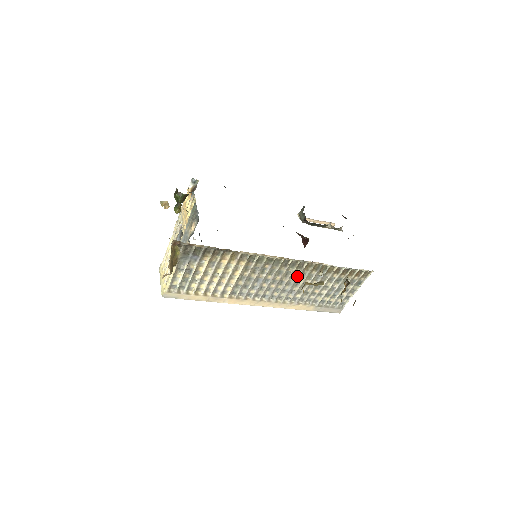
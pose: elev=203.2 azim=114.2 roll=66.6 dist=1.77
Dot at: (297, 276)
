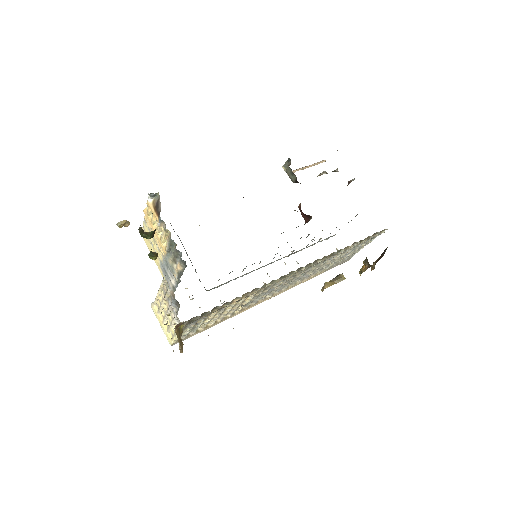
Dot at: (309, 269)
